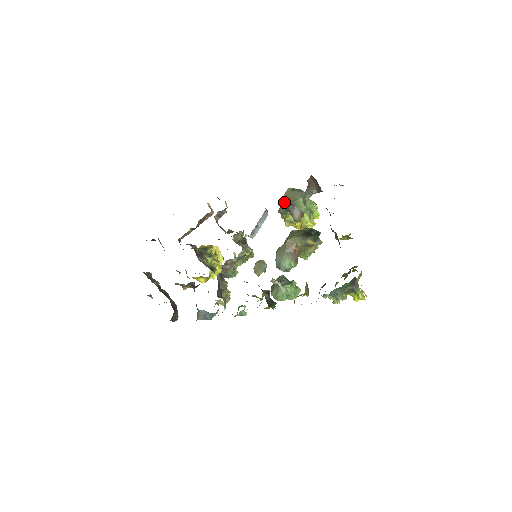
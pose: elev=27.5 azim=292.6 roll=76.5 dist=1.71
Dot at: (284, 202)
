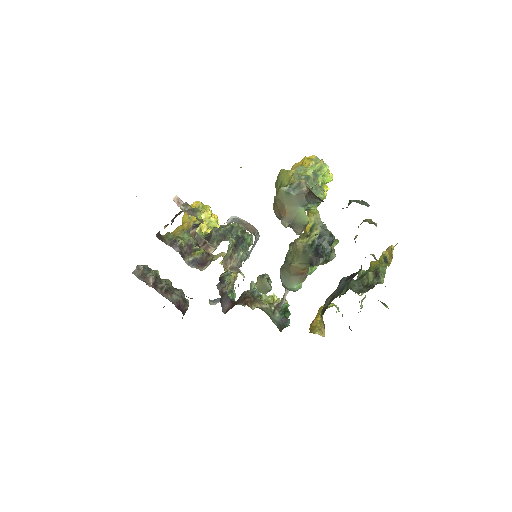
Dot at: (278, 208)
